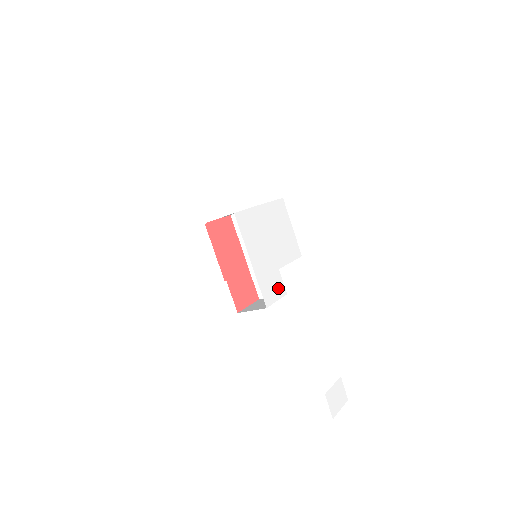
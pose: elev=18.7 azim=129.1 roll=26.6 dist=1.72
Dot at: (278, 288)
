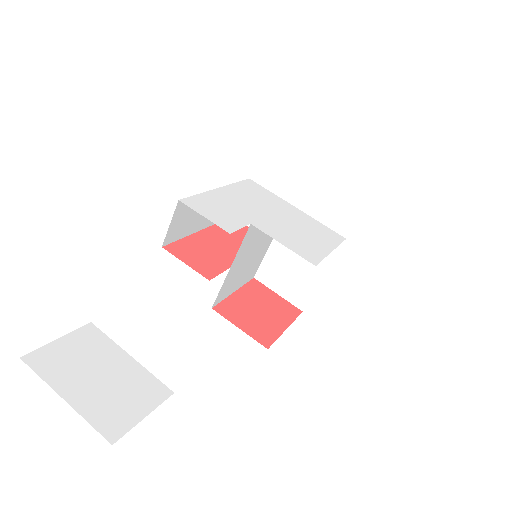
Dot at: (224, 221)
